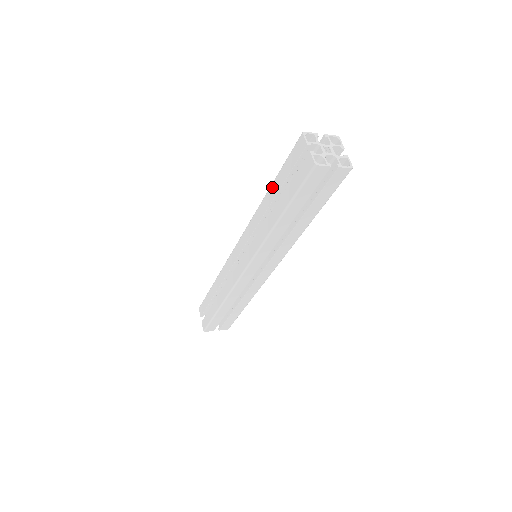
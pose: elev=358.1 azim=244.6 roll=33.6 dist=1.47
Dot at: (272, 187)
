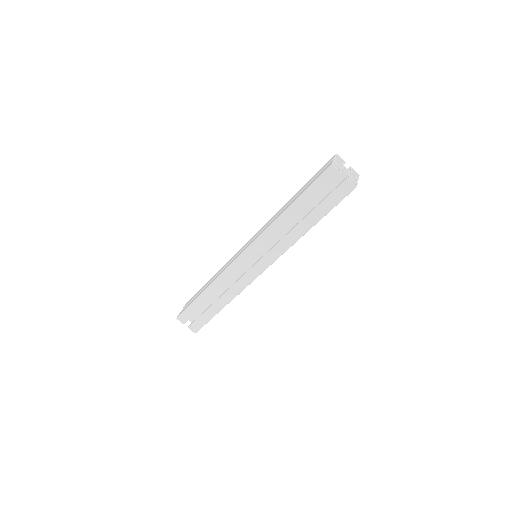
Dot at: (294, 207)
